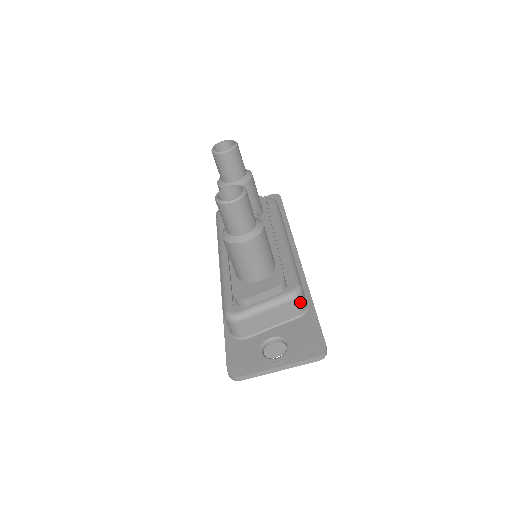
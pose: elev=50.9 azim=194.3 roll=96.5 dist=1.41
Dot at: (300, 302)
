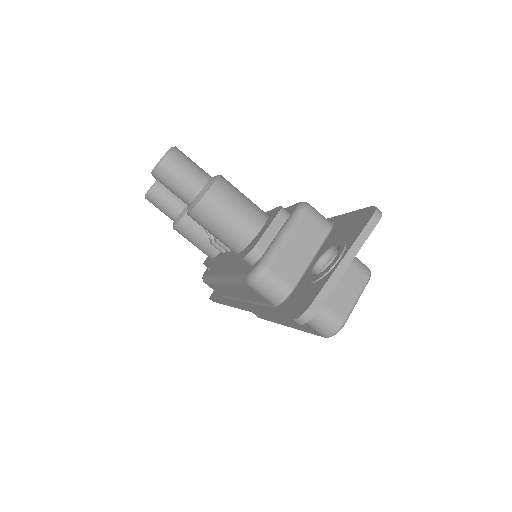
Dot at: (316, 214)
